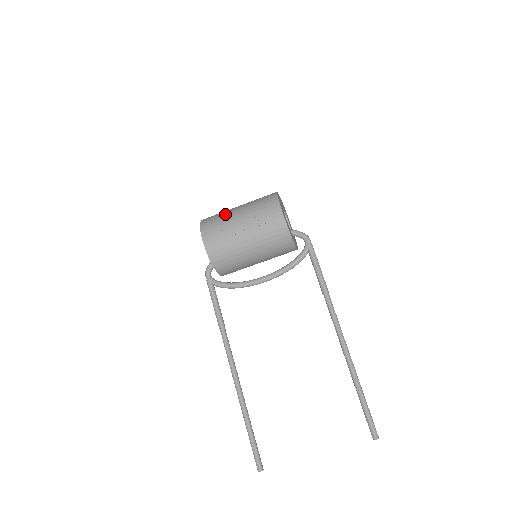
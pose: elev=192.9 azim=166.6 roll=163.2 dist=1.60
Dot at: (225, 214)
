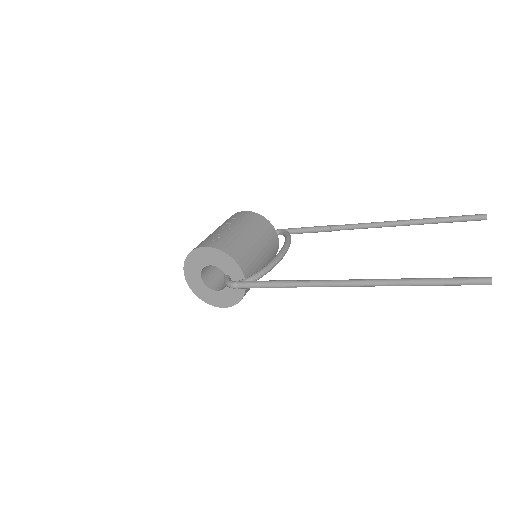
Dot at: occluded
